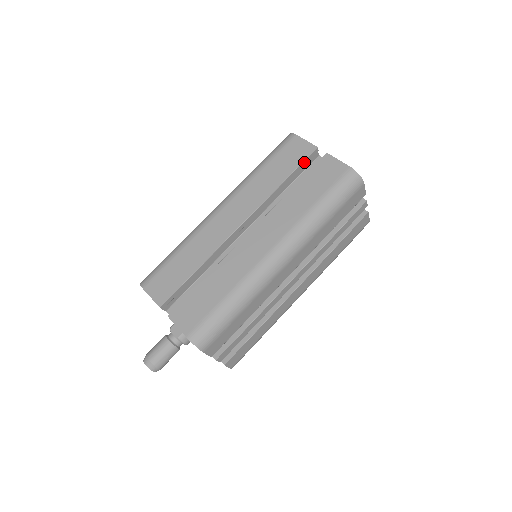
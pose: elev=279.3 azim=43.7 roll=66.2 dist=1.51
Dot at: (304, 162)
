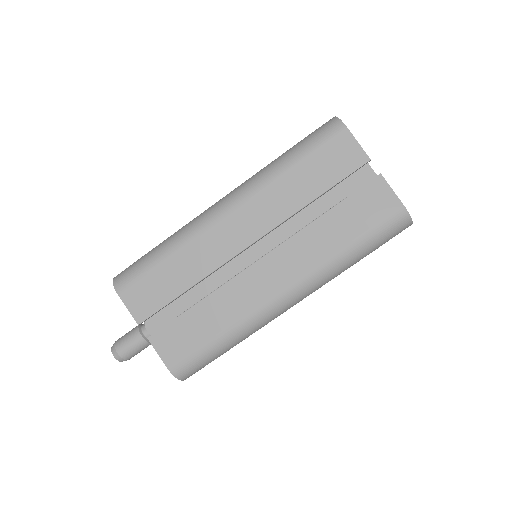
Dot at: (348, 176)
